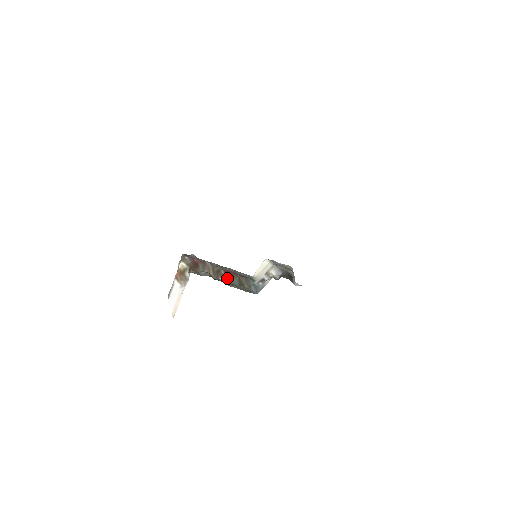
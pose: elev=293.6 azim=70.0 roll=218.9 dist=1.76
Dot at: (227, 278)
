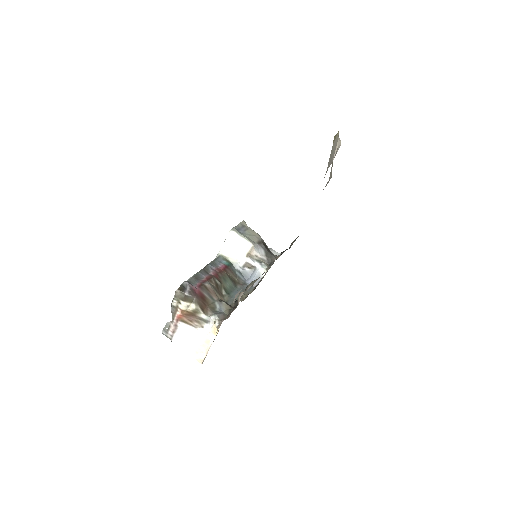
Dot at: (226, 287)
